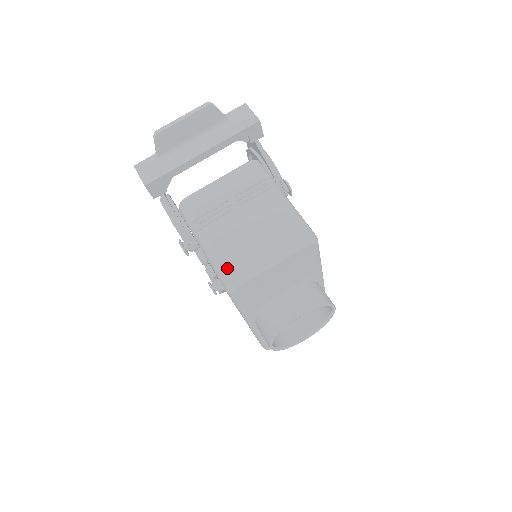
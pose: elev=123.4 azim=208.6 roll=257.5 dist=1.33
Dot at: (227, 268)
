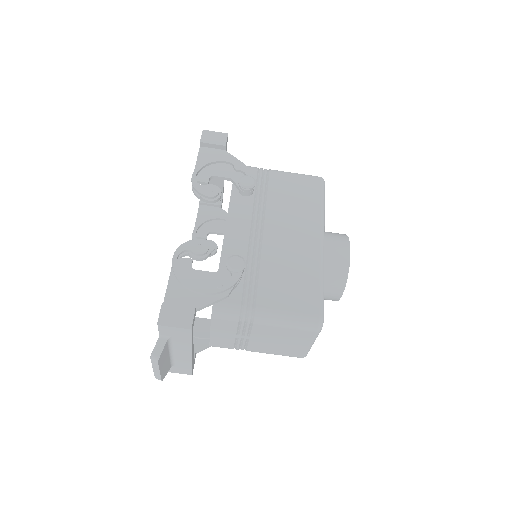
Dot at: occluded
